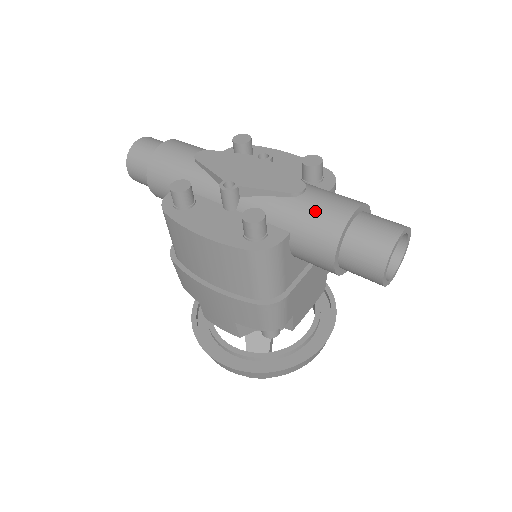
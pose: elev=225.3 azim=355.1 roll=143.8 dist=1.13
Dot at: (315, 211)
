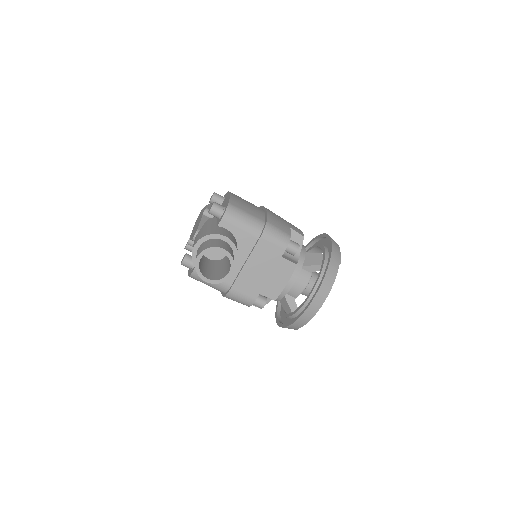
Dot at: occluded
